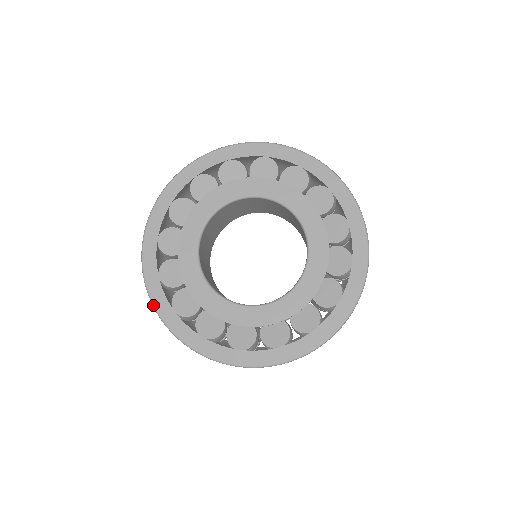
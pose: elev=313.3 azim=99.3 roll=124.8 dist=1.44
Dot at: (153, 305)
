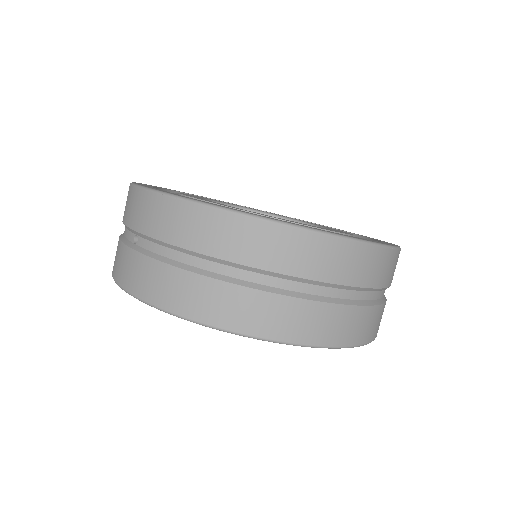
Dot at: occluded
